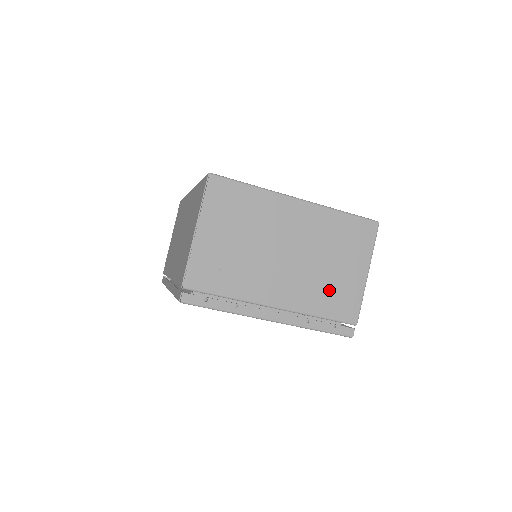
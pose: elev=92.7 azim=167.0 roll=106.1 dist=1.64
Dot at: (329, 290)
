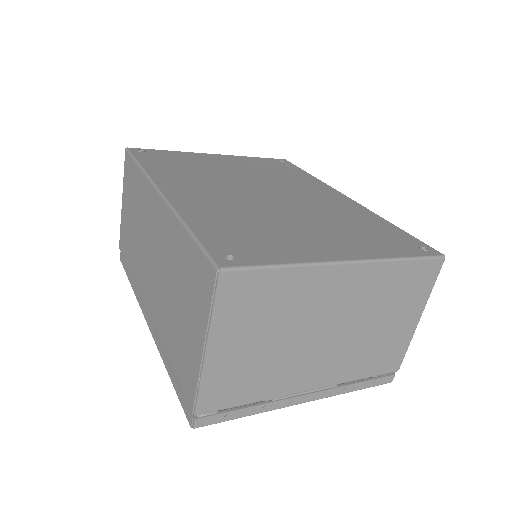
Dot at: (374, 351)
